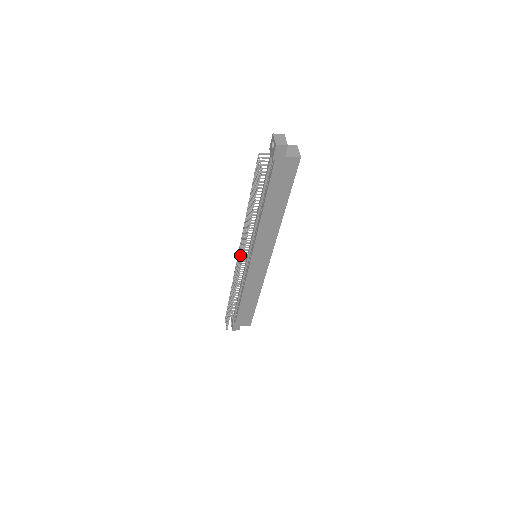
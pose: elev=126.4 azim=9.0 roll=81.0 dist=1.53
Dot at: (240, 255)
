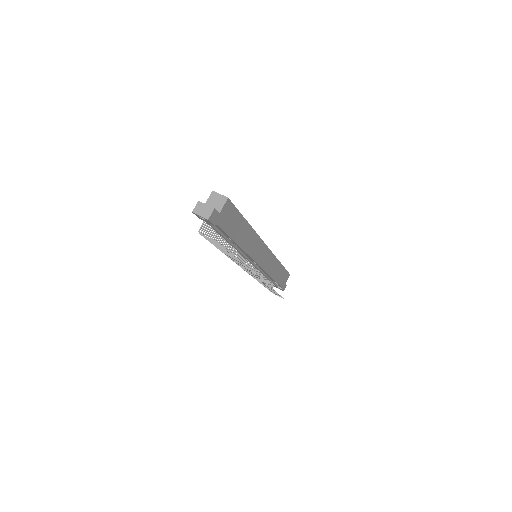
Dot at: occluded
